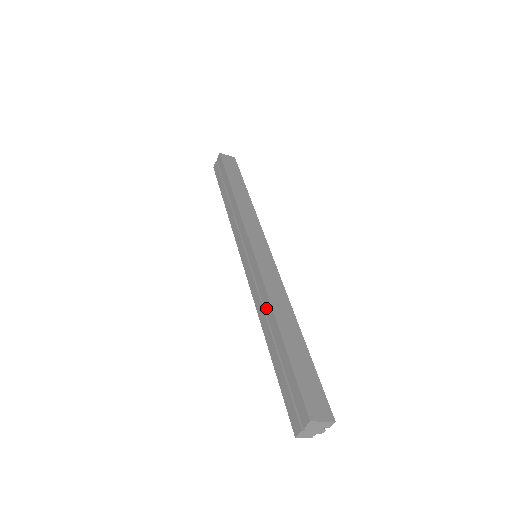
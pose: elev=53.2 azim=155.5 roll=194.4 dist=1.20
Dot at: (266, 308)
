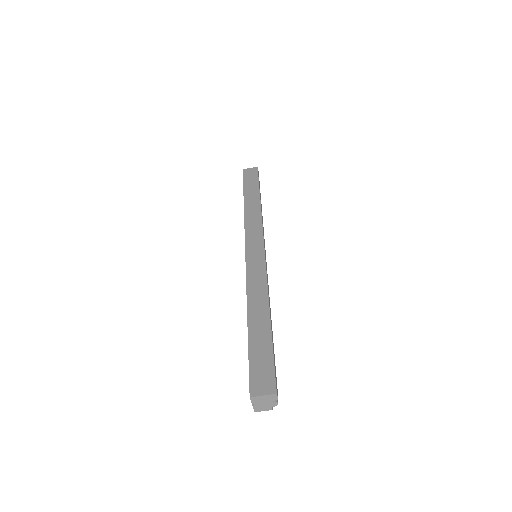
Dot at: occluded
